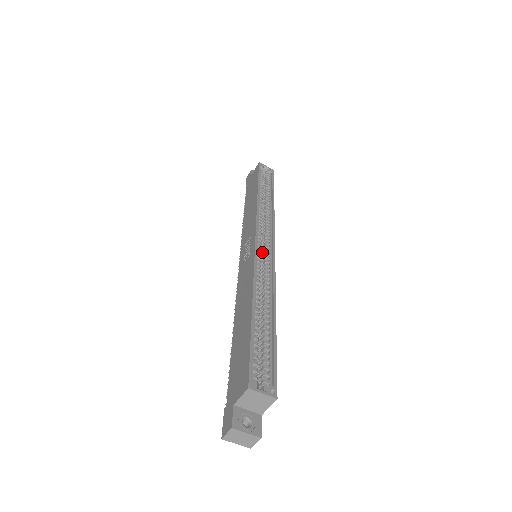
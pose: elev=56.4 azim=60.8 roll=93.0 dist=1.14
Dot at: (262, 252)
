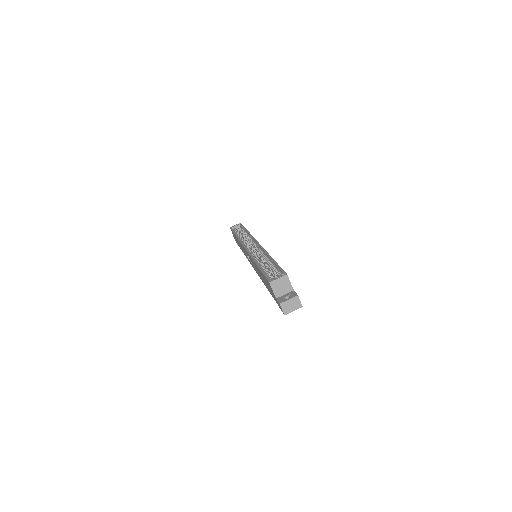
Dot at: occluded
